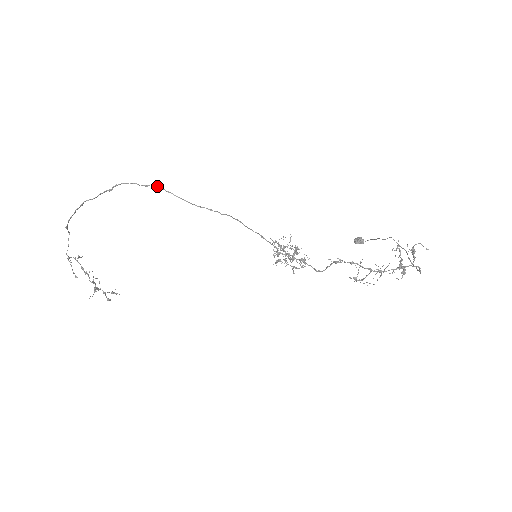
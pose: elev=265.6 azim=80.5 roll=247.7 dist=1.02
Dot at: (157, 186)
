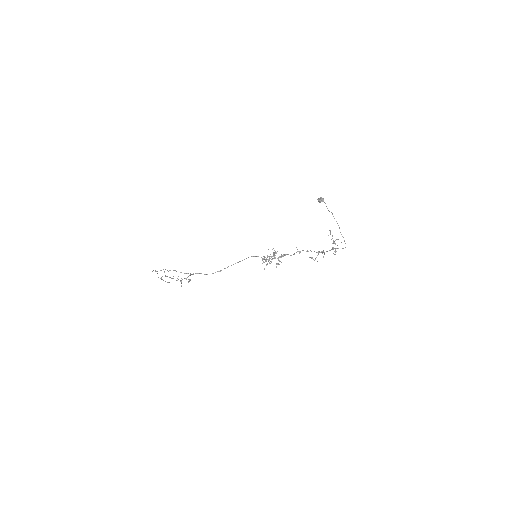
Dot at: (190, 273)
